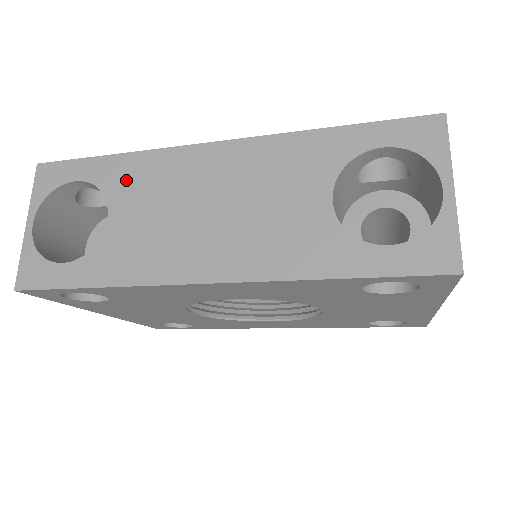
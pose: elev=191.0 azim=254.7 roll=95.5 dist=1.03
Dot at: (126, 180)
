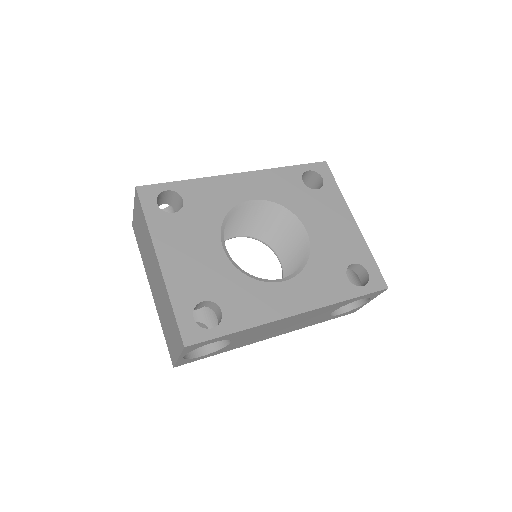
Dot at: (244, 334)
